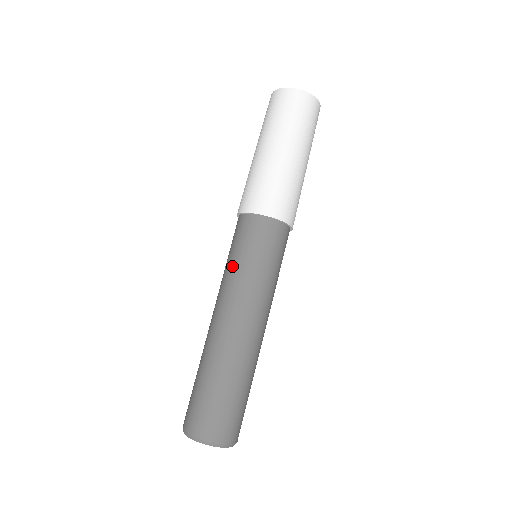
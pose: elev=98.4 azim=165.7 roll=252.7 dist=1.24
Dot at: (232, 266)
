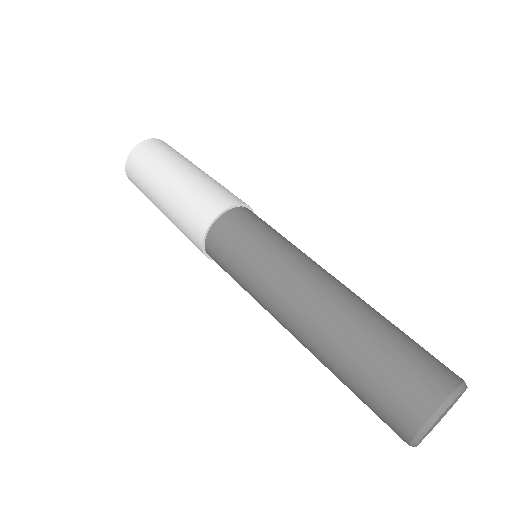
Dot at: (268, 247)
